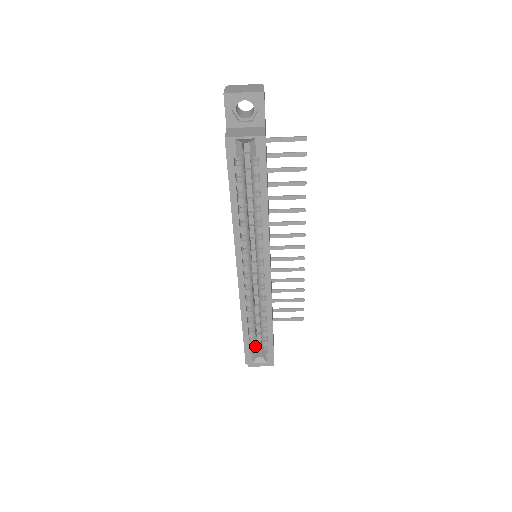
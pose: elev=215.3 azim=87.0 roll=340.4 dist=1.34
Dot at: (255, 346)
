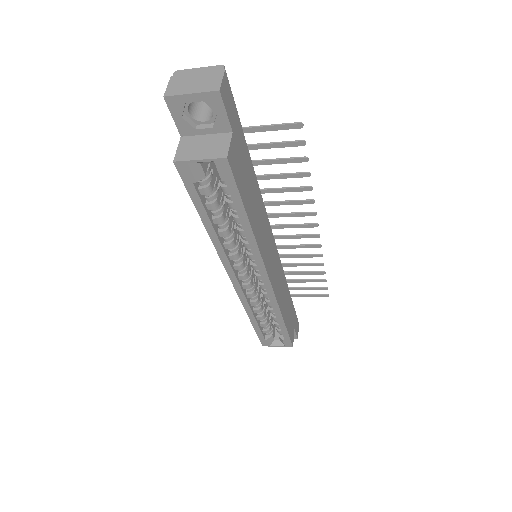
Dot at: (270, 331)
